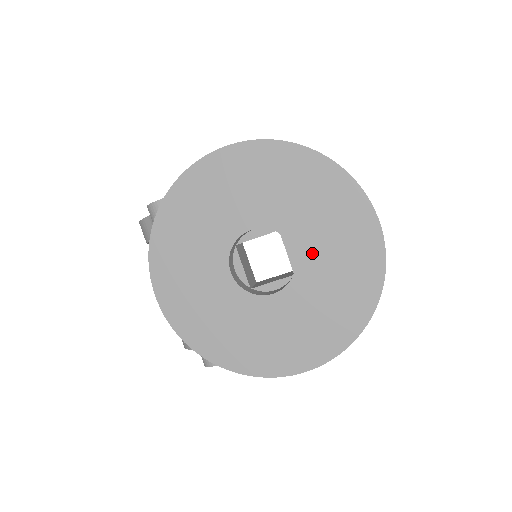
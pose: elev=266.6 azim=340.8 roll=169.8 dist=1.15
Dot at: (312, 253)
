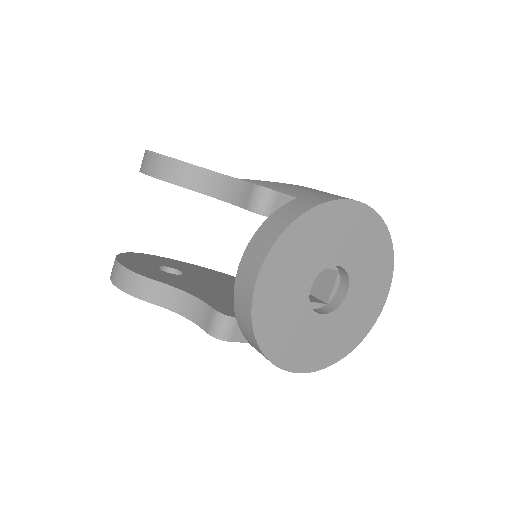
Dot at: (353, 299)
